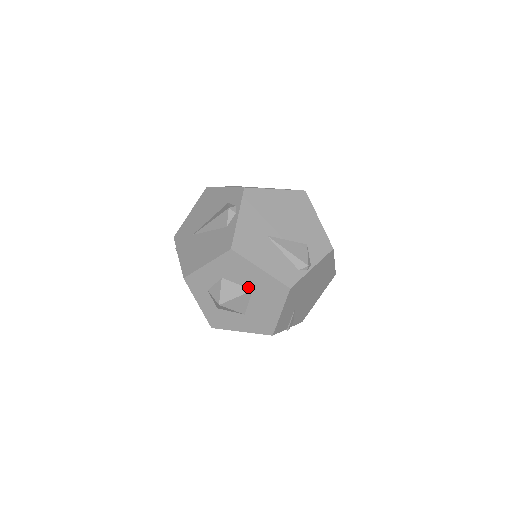
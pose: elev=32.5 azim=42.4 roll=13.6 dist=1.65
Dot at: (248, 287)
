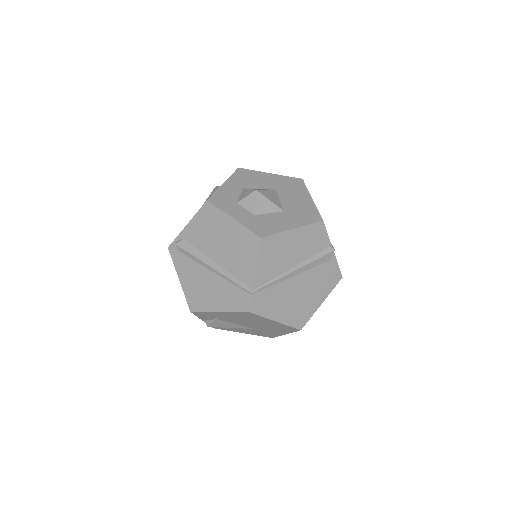
Dot at: (270, 188)
